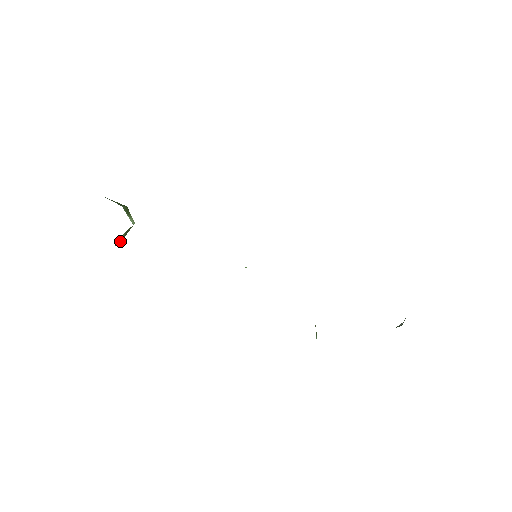
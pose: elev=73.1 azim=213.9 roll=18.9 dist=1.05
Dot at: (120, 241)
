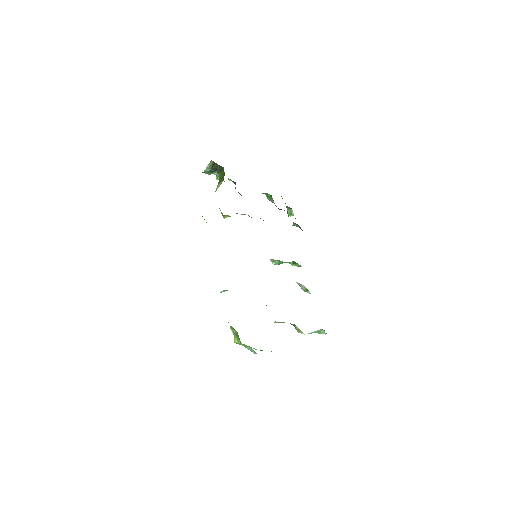
Dot at: occluded
